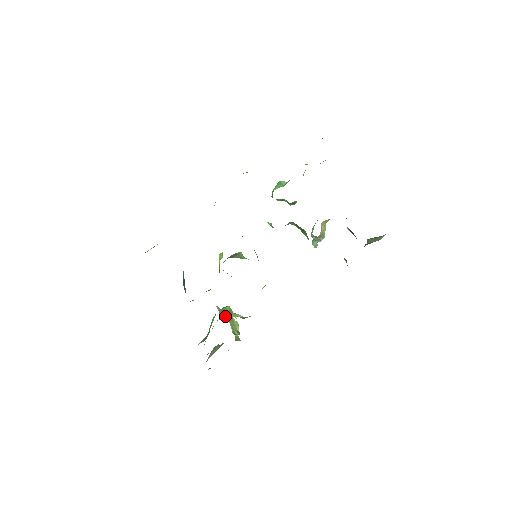
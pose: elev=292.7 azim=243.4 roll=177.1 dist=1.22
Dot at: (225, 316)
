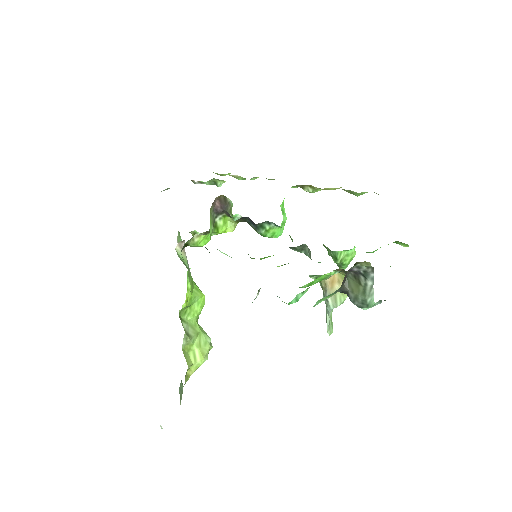
Dot at: (179, 257)
